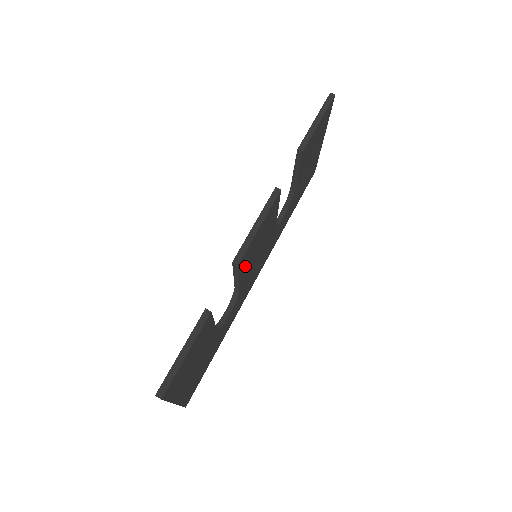
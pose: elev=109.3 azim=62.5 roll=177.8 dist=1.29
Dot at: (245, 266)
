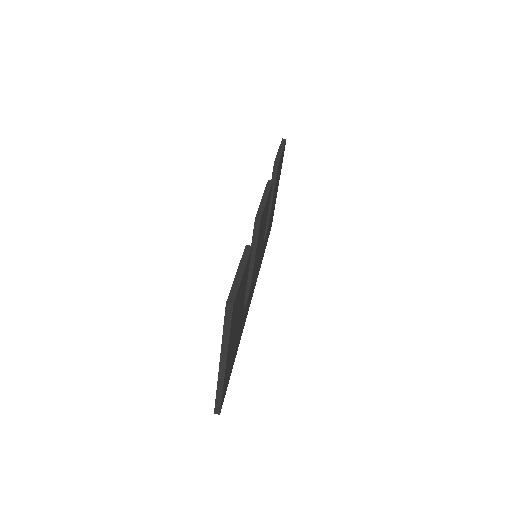
Dot at: (258, 241)
